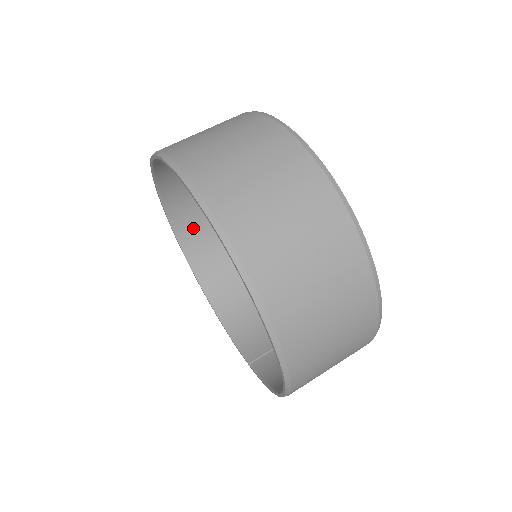
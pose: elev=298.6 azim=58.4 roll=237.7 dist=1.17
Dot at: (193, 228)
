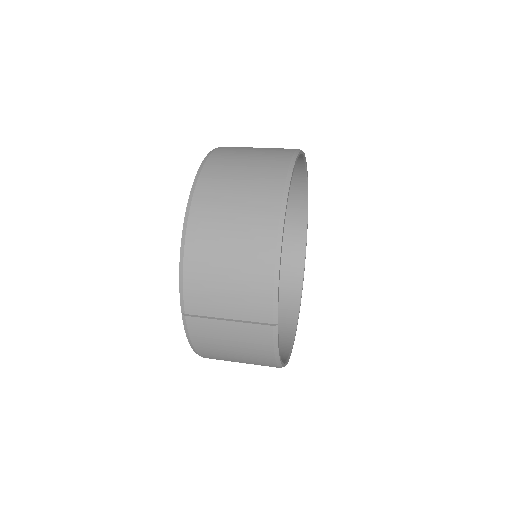
Dot at: occluded
